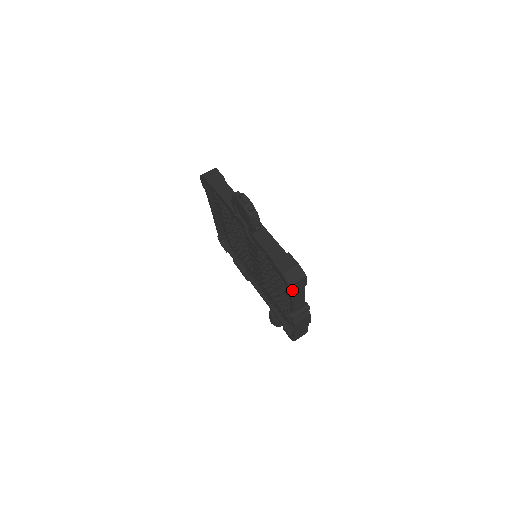
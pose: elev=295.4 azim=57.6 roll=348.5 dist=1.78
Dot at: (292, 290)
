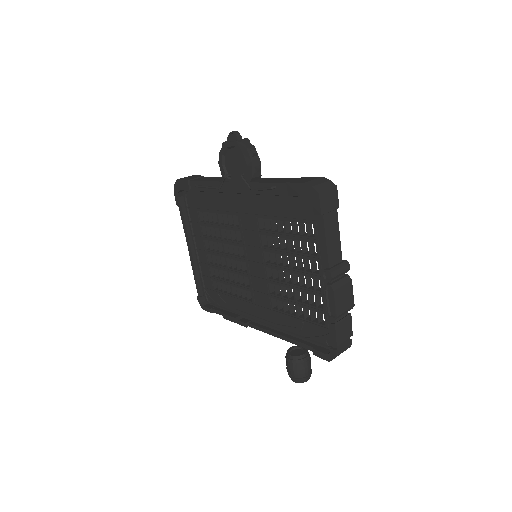
Dot at: (322, 205)
